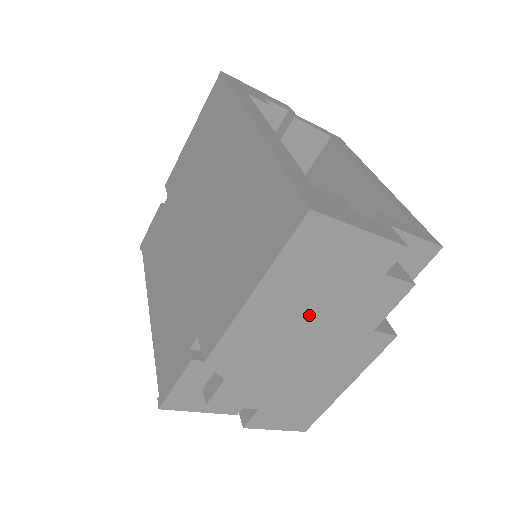
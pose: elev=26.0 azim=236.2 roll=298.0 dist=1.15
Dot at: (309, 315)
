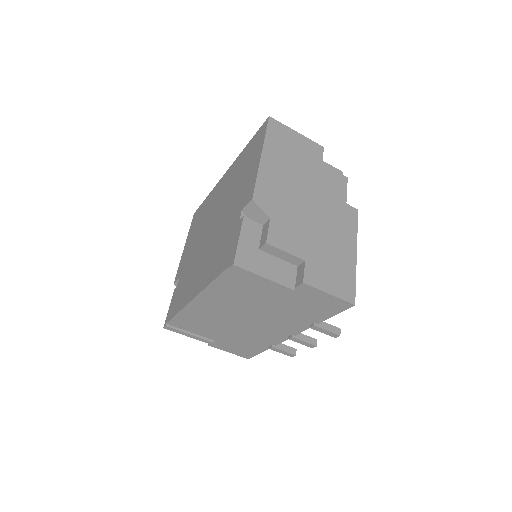
Dot at: (298, 178)
